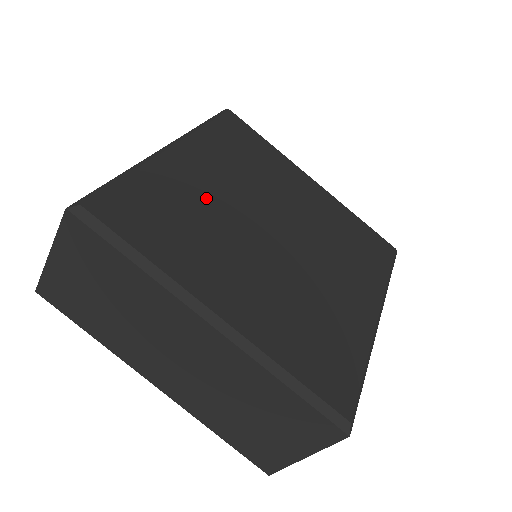
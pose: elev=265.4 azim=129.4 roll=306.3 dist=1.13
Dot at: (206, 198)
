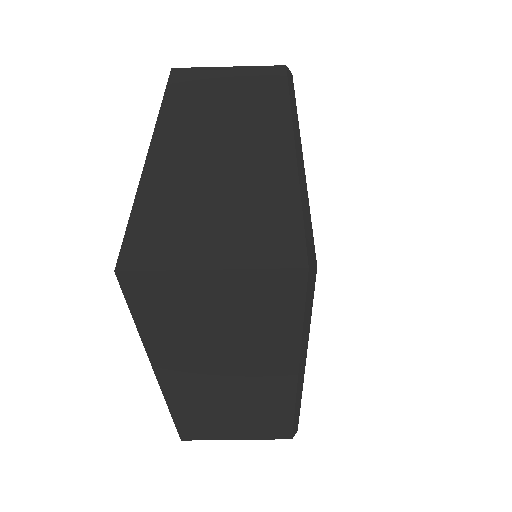
Dot at: occluded
